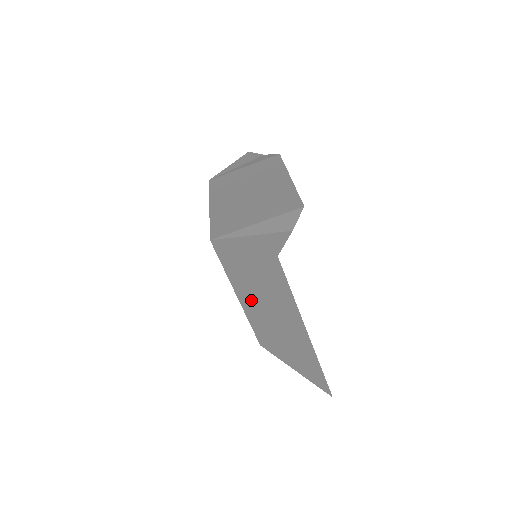
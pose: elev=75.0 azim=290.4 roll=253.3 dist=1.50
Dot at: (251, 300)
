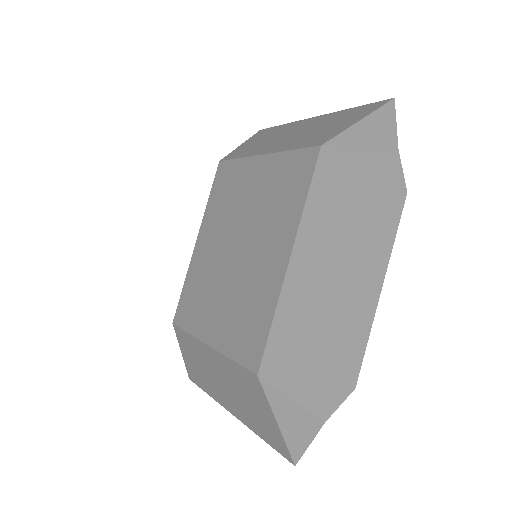
Dot at: (219, 367)
